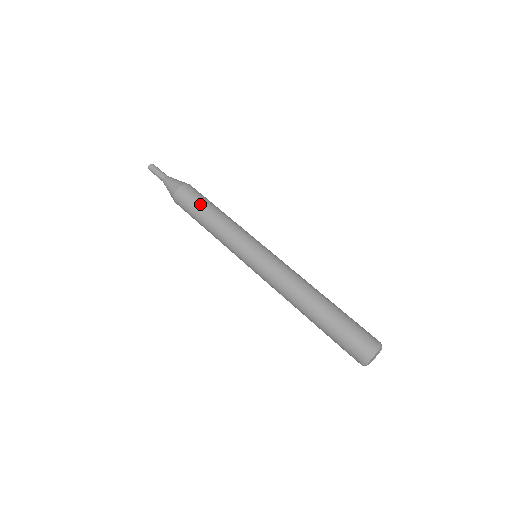
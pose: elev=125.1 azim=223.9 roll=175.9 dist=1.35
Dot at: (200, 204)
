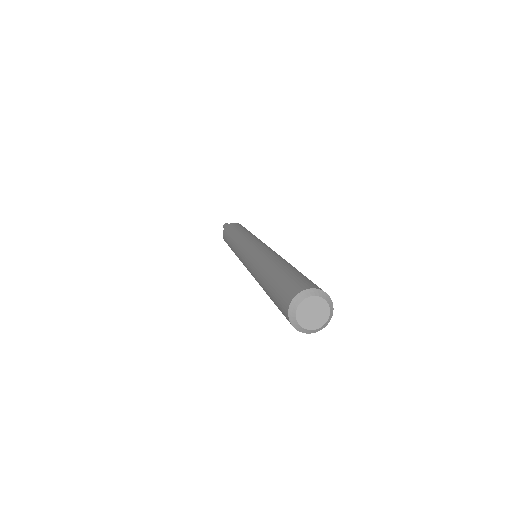
Dot at: (242, 227)
